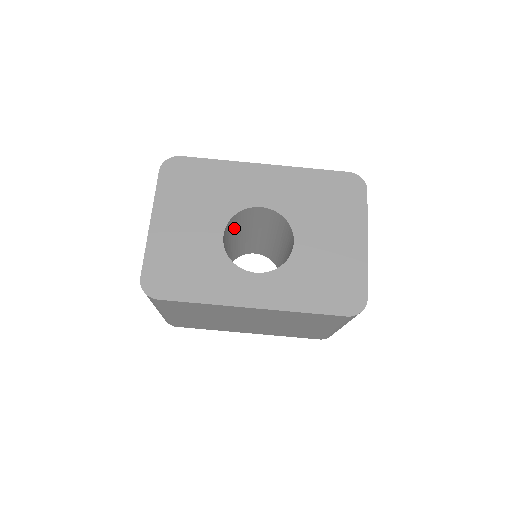
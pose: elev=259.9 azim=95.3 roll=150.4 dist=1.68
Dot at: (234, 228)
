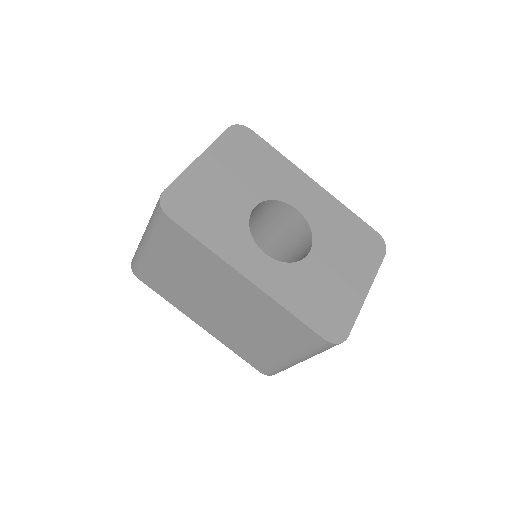
Dot at: (258, 216)
